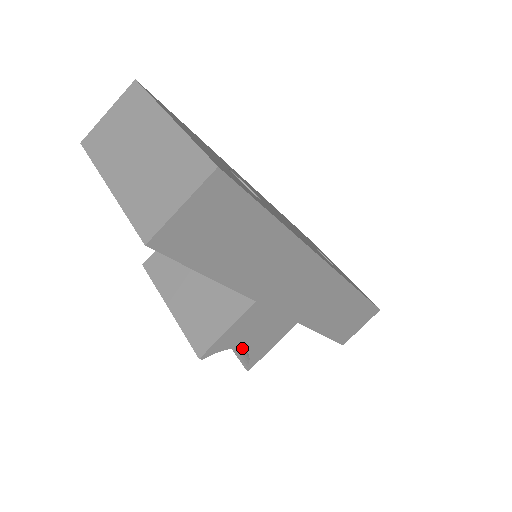
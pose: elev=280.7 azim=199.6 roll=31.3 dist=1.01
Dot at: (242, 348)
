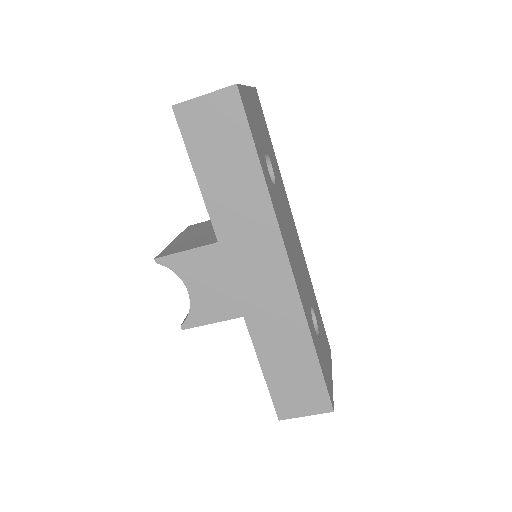
Dot at: (188, 289)
